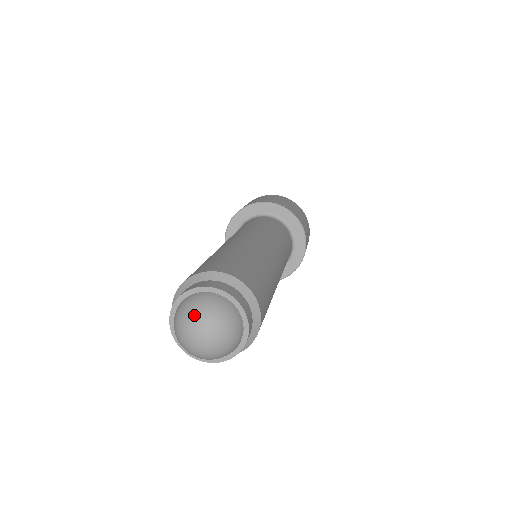
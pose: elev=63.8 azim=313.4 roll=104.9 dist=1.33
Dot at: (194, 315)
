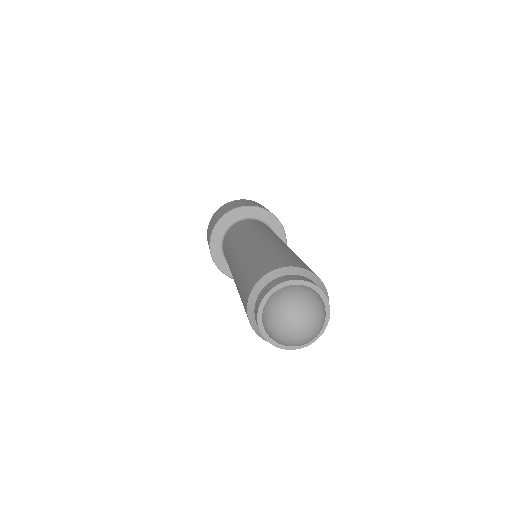
Dot at: (292, 306)
